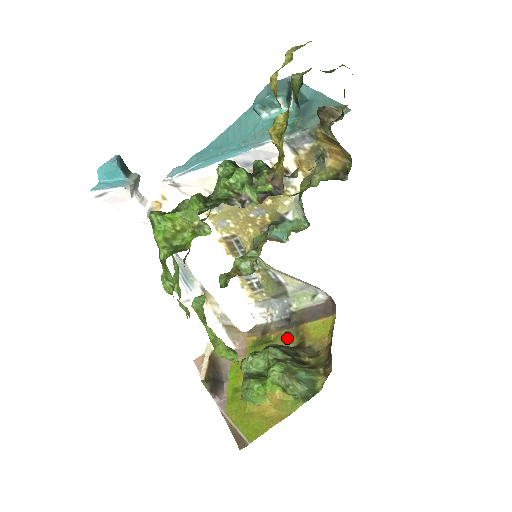
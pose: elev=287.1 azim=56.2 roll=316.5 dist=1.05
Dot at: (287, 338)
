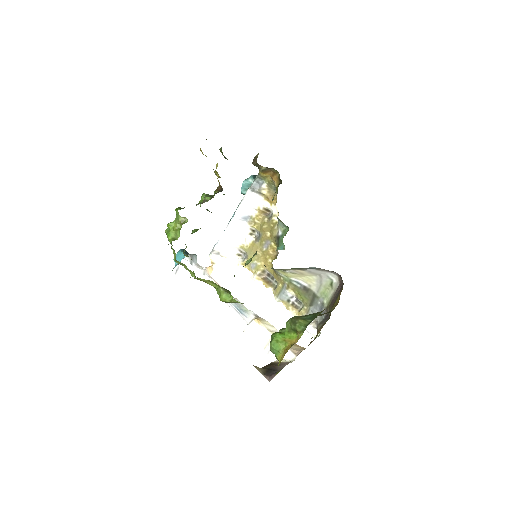
Dot at: occluded
